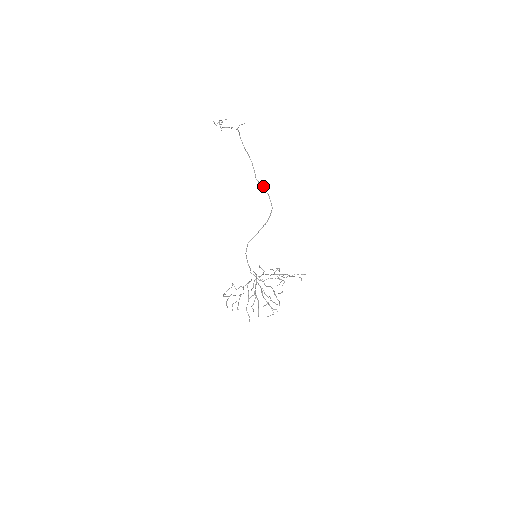
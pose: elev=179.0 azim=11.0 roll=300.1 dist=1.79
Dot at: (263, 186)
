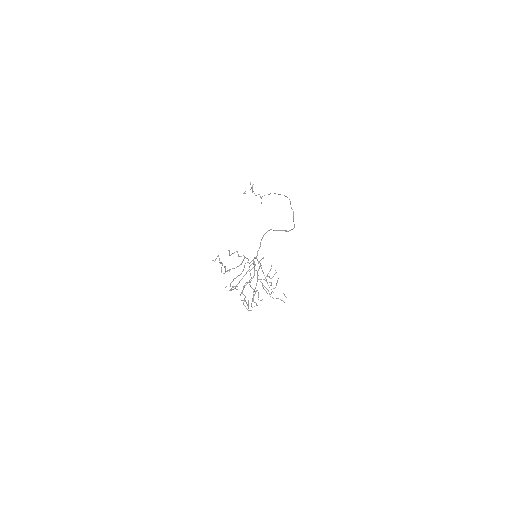
Dot at: occluded
